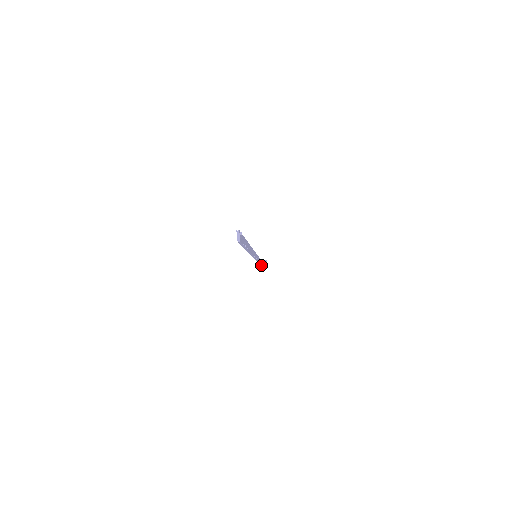
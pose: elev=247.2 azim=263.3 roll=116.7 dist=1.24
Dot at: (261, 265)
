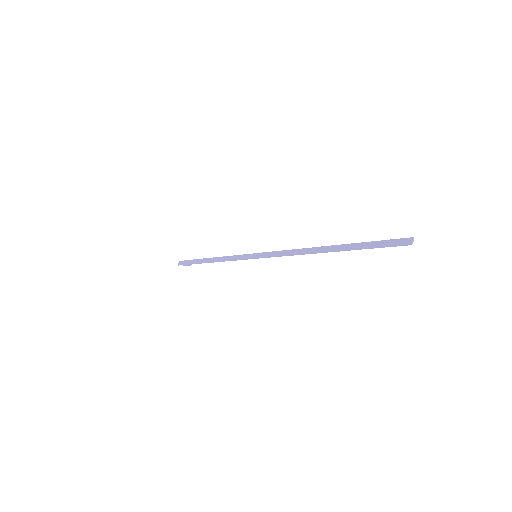
Dot at: (189, 264)
